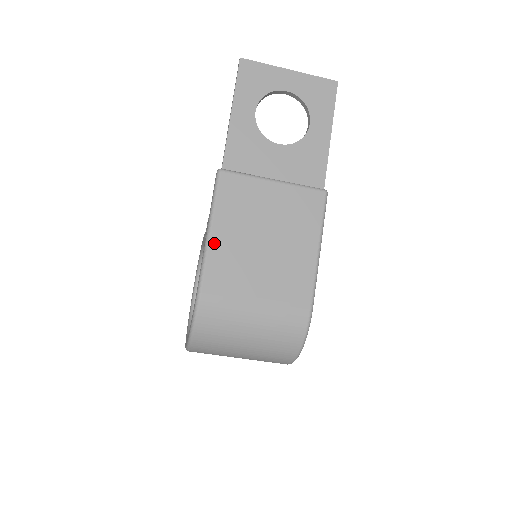
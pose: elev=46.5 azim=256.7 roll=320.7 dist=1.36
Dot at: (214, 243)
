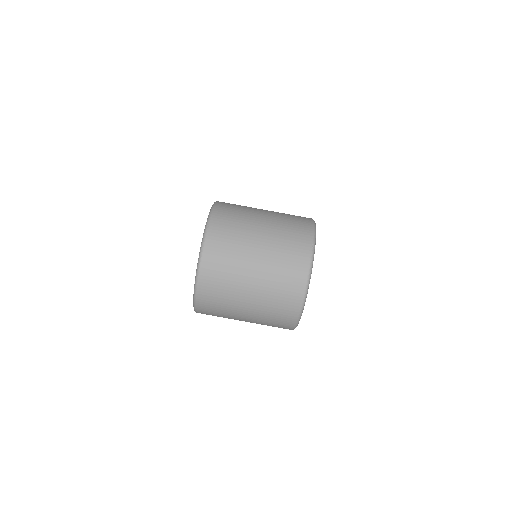
Dot at: occluded
